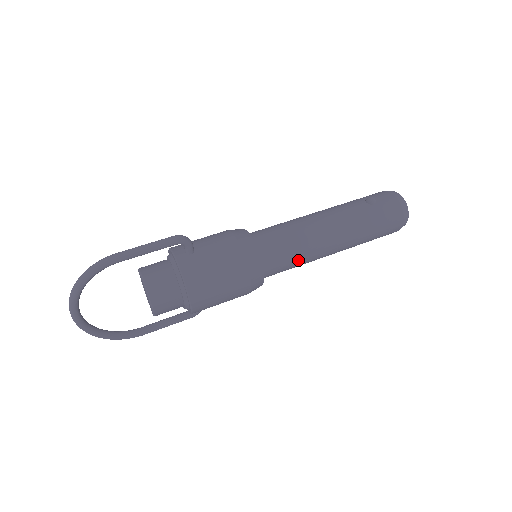
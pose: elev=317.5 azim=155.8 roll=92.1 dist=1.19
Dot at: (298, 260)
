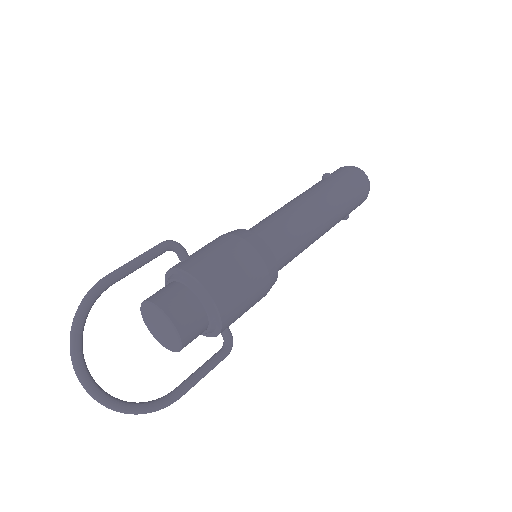
Dot at: (297, 235)
